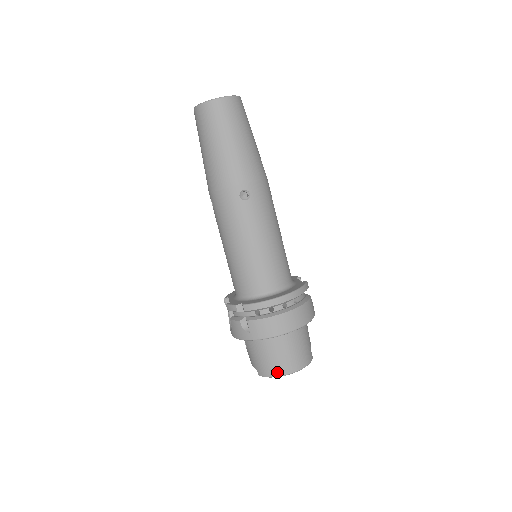
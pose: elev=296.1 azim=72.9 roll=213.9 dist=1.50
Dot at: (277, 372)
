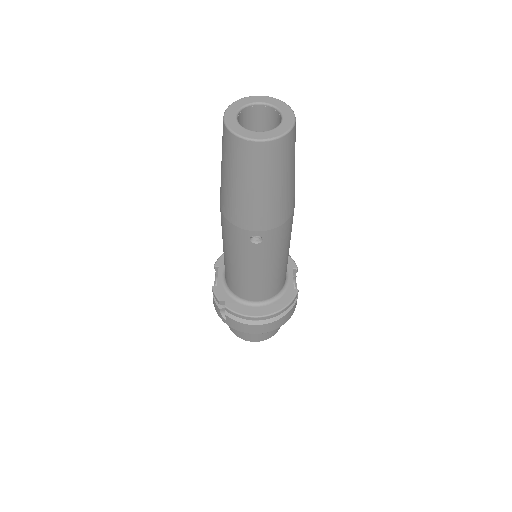
Dot at: (243, 338)
